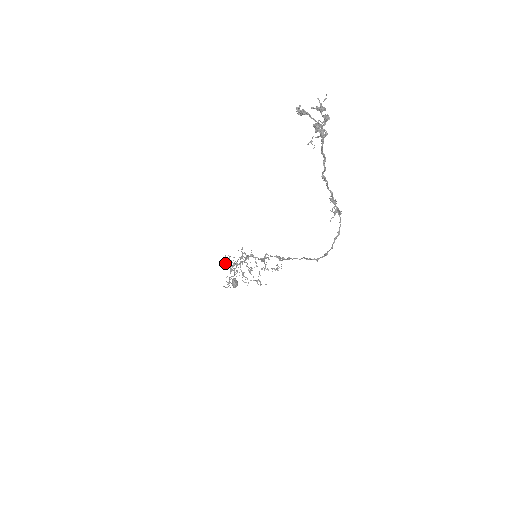
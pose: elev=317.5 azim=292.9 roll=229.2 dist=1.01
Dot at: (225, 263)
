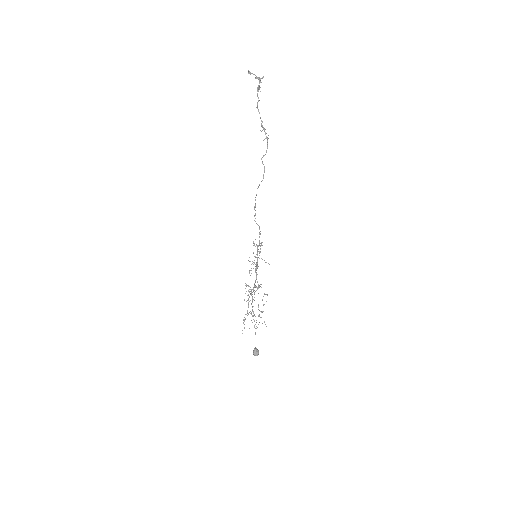
Dot at: occluded
